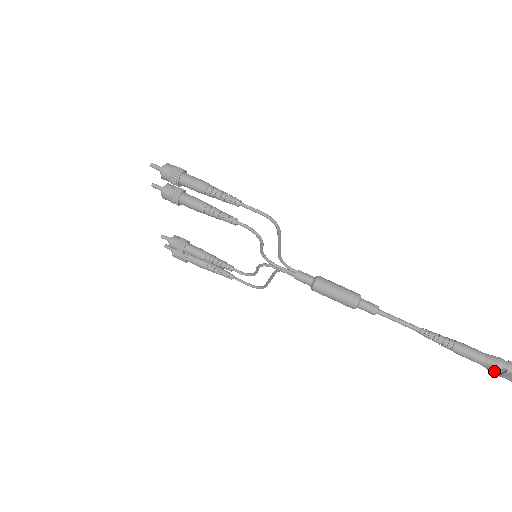
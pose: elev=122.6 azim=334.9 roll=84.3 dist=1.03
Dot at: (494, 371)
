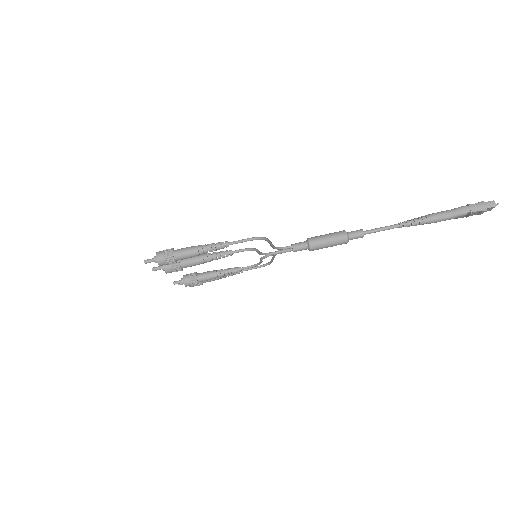
Dot at: (462, 217)
